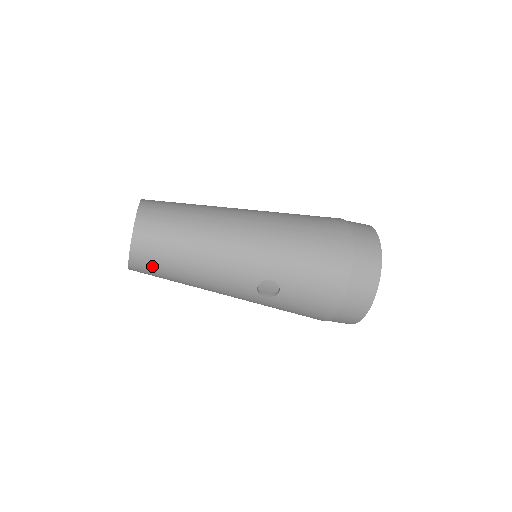
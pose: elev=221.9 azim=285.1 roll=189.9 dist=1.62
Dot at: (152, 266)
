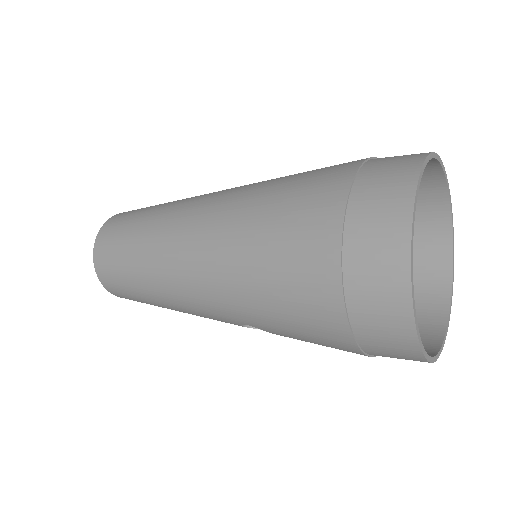
Dot at: occluded
